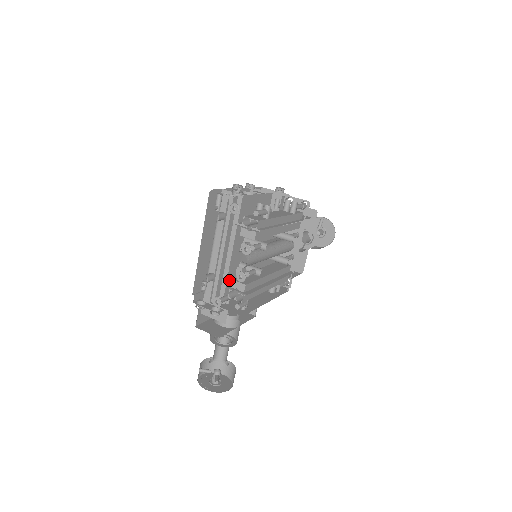
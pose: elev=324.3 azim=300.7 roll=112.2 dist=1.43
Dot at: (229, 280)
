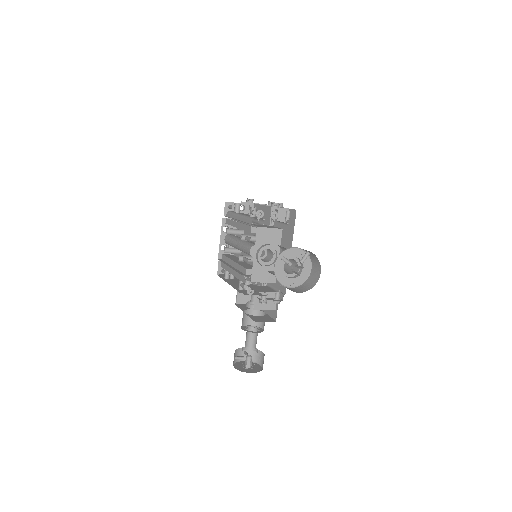
Dot at: (269, 211)
